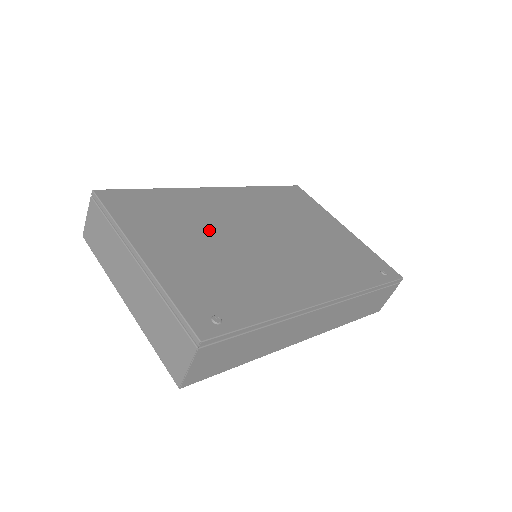
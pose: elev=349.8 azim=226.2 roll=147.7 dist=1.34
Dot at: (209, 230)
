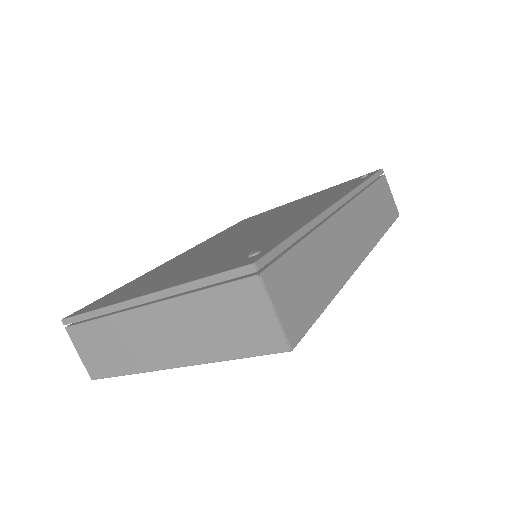
Dot at: (192, 259)
